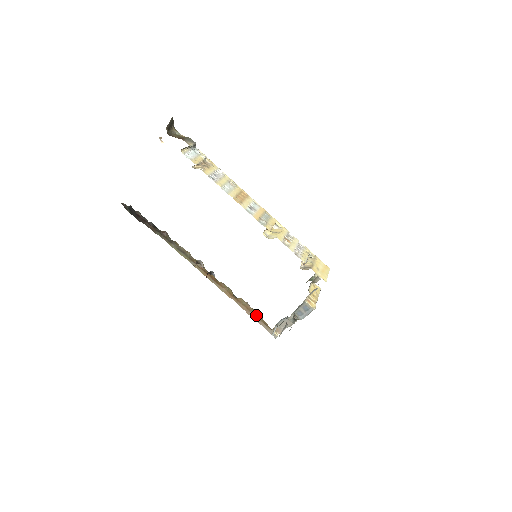
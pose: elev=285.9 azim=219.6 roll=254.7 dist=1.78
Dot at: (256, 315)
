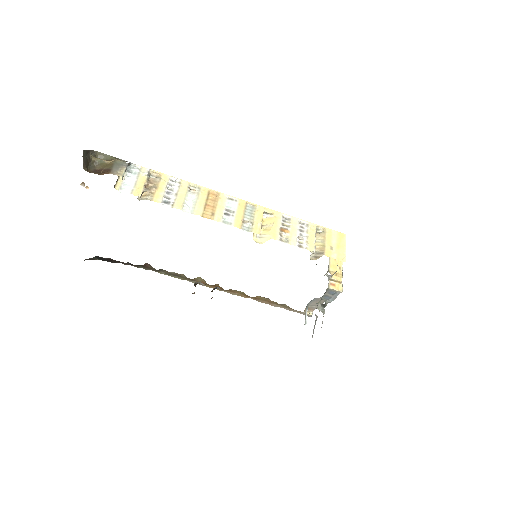
Dot at: (281, 305)
